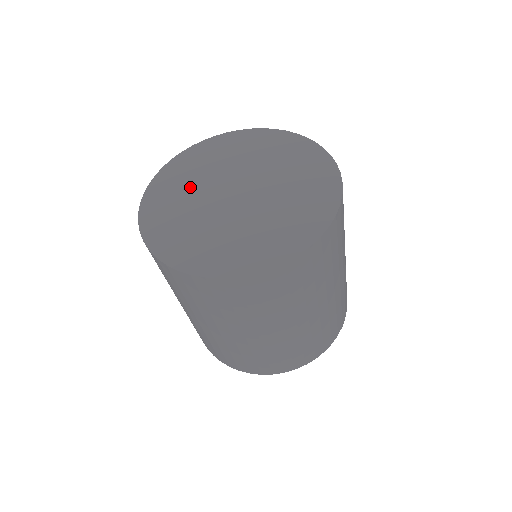
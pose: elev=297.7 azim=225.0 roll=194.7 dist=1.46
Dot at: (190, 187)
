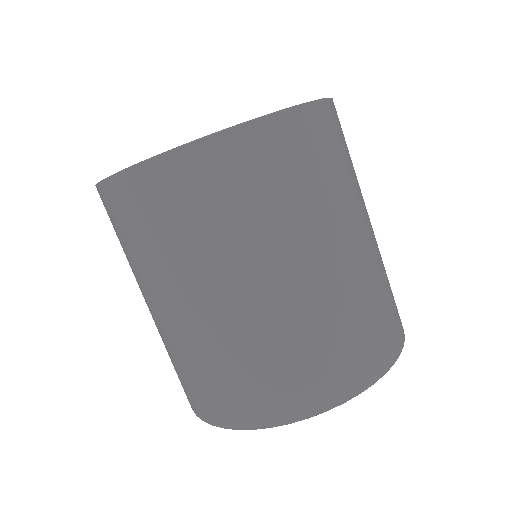
Dot at: occluded
